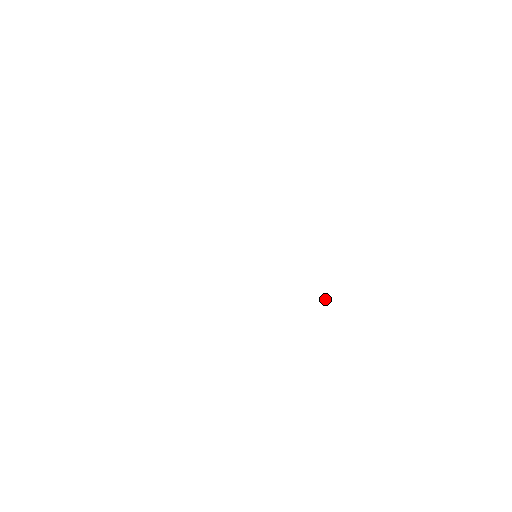
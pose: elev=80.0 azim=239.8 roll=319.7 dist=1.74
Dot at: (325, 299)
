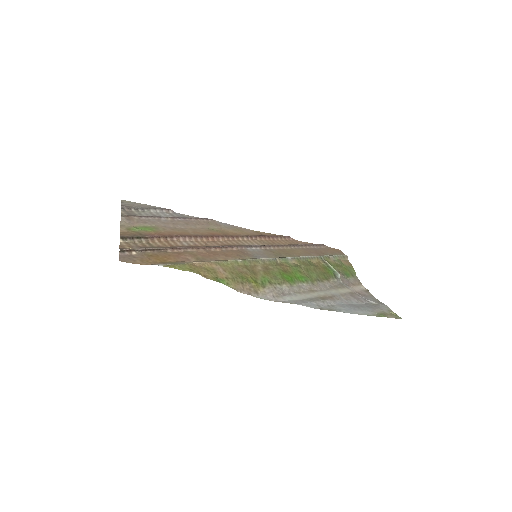
Dot at: (339, 275)
